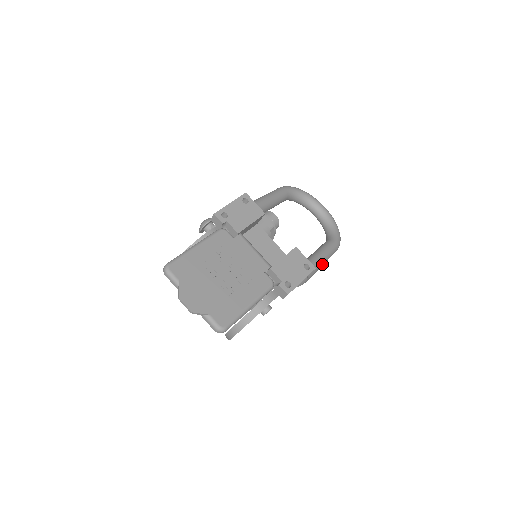
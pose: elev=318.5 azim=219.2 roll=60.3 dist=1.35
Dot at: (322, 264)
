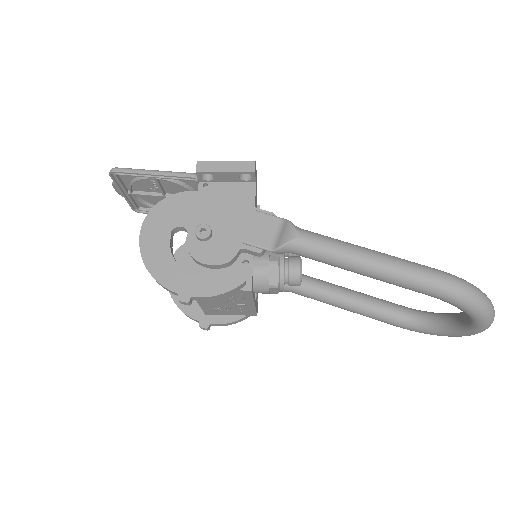
Dot at: (360, 249)
